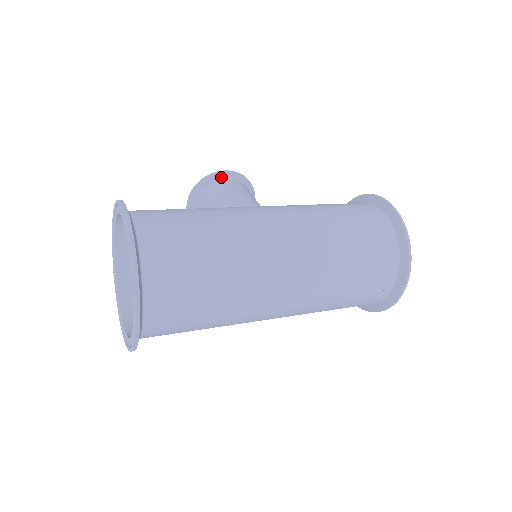
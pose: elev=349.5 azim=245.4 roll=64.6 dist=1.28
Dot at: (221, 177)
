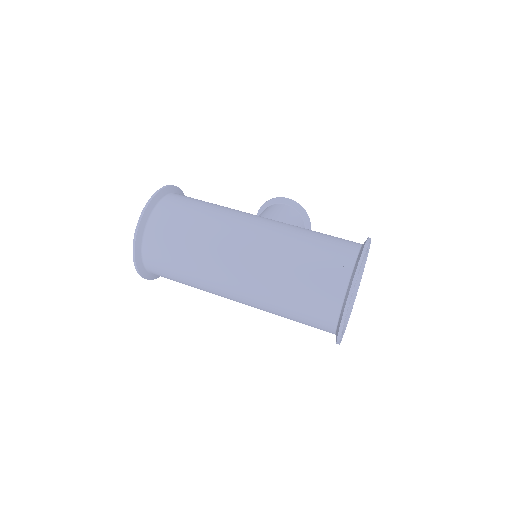
Dot at: (281, 202)
